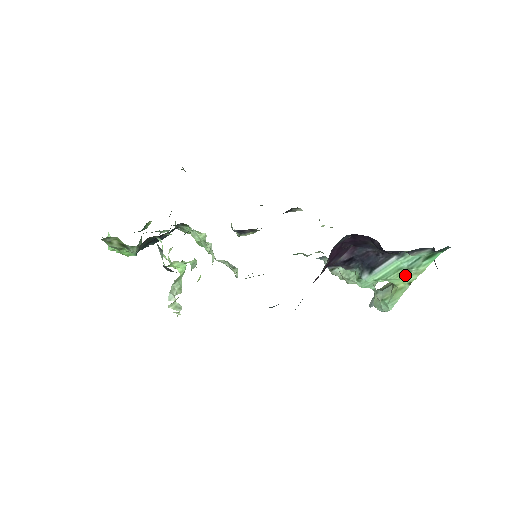
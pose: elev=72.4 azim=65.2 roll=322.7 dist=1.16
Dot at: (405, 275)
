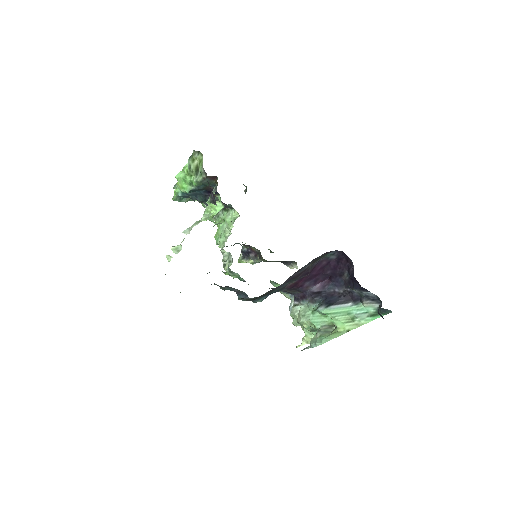
Dot at: (349, 322)
